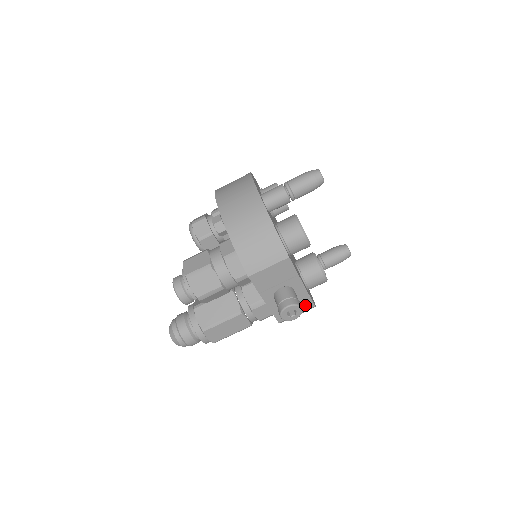
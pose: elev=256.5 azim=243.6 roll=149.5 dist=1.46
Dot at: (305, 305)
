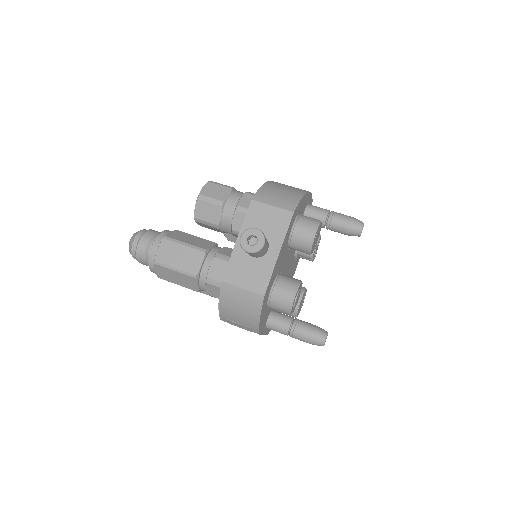
Dot at: (259, 284)
